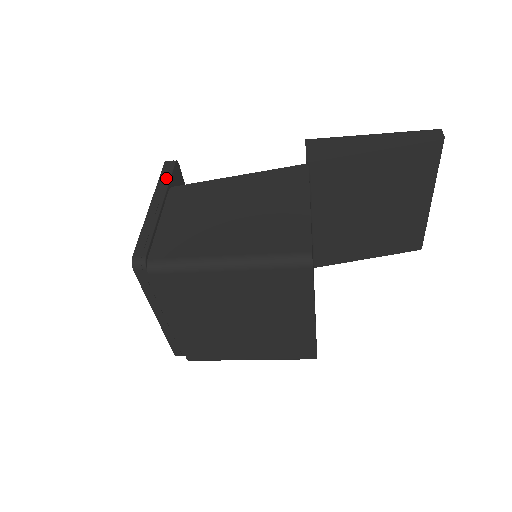
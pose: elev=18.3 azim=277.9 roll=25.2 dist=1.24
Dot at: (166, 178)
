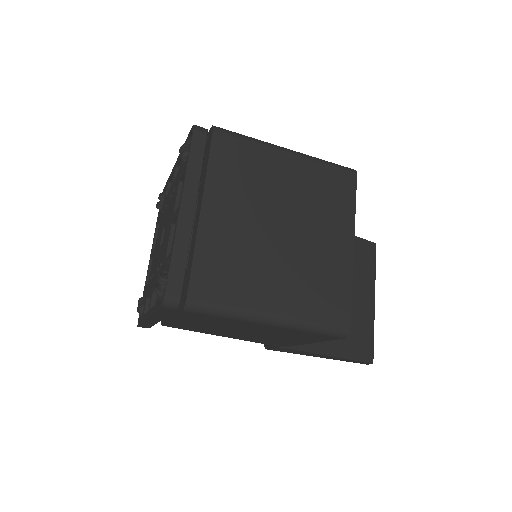
Dot at: occluded
